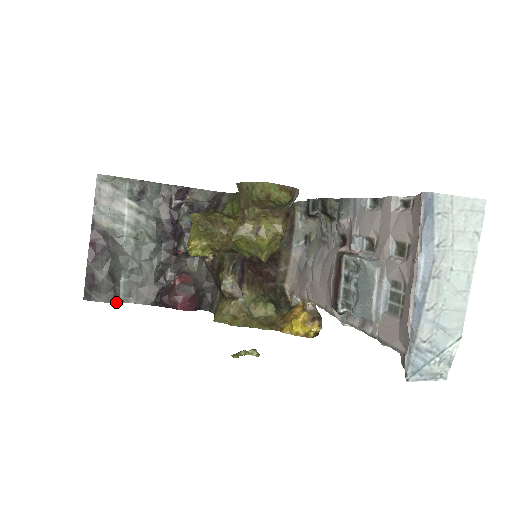
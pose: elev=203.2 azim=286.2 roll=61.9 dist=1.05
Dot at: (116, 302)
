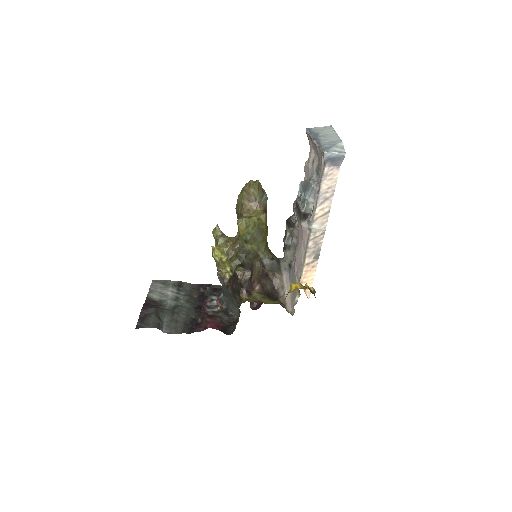
Dot at: occluded
